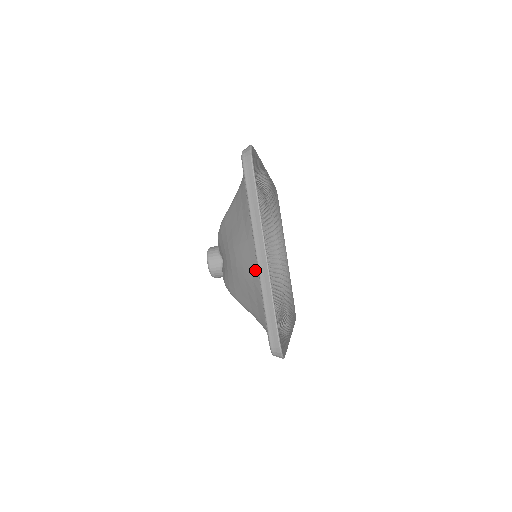
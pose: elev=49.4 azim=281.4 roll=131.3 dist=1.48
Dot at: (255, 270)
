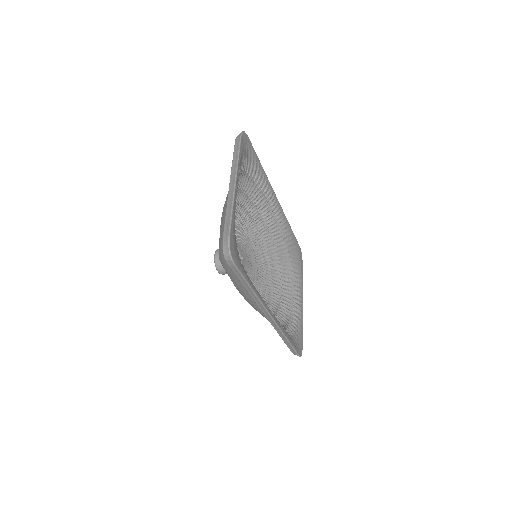
Dot at: occluded
